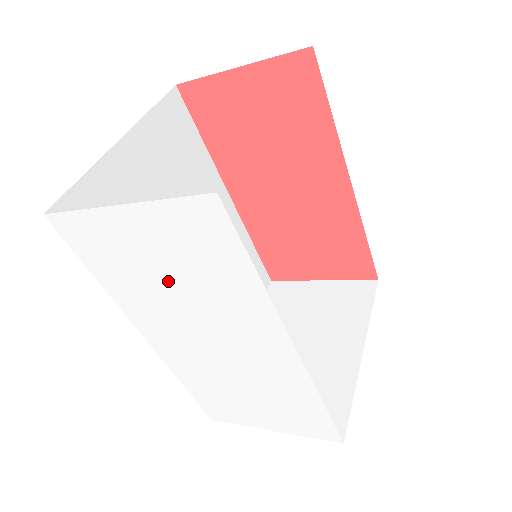
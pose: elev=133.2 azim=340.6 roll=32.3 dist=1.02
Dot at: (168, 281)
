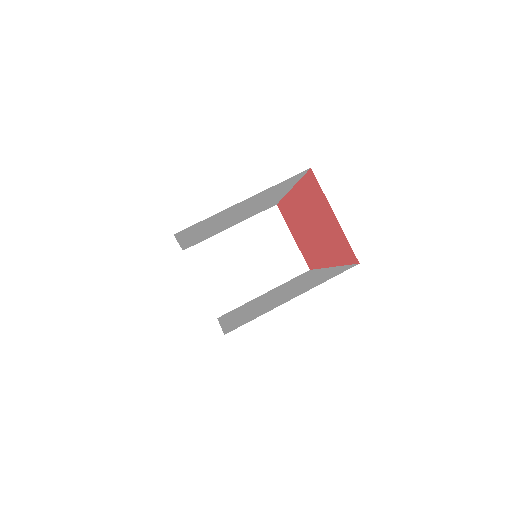
Dot at: occluded
